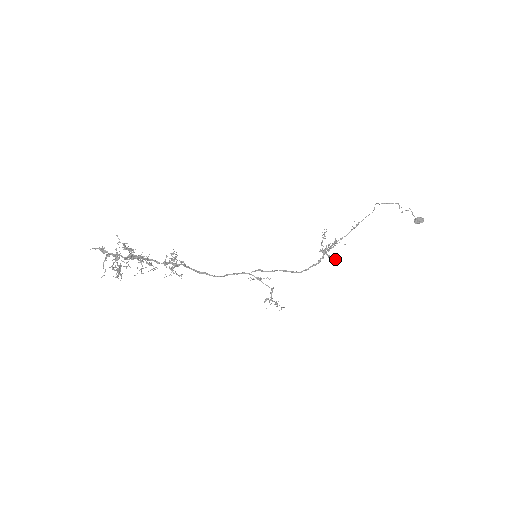
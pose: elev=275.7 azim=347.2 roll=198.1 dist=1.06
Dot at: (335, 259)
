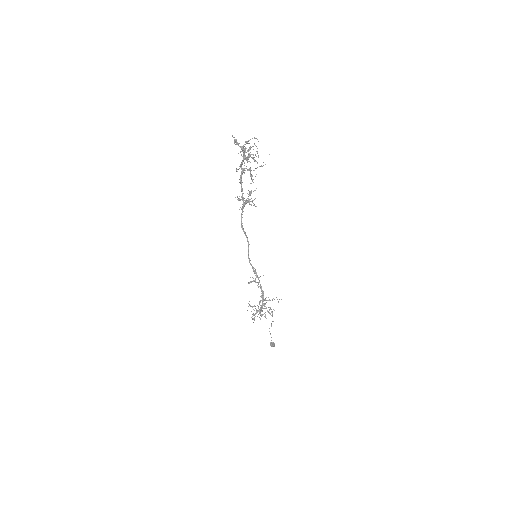
Dot at: (270, 313)
